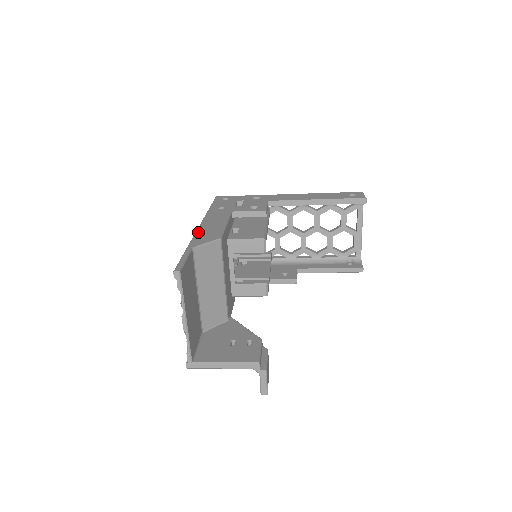
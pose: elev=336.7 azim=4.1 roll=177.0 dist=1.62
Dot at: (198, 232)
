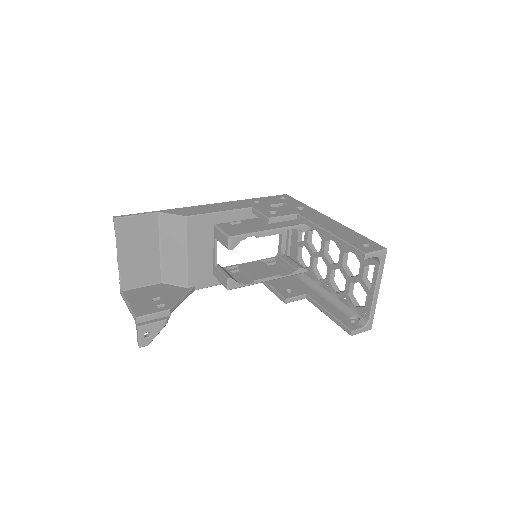
Dot at: (192, 207)
